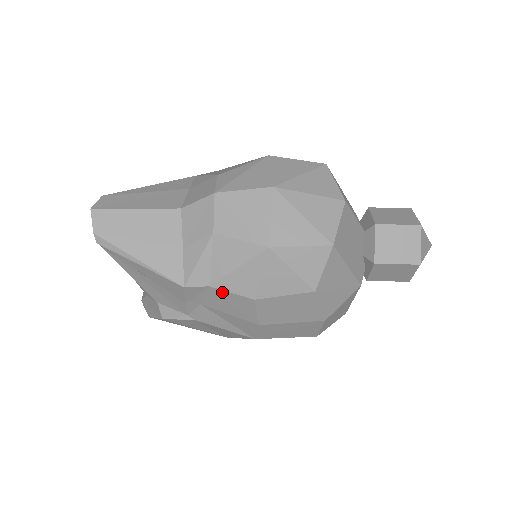
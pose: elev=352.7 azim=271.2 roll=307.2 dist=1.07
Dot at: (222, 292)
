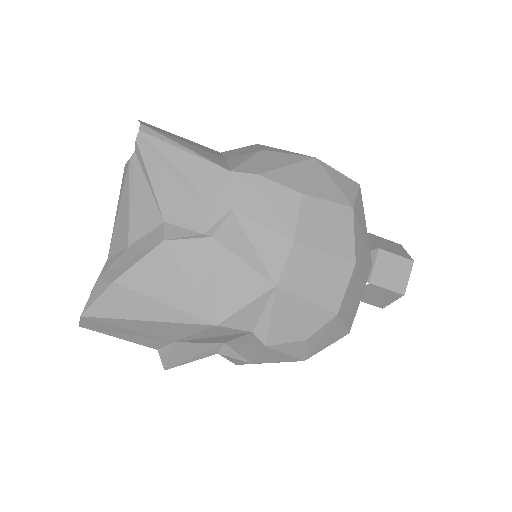
Dot at: (269, 183)
